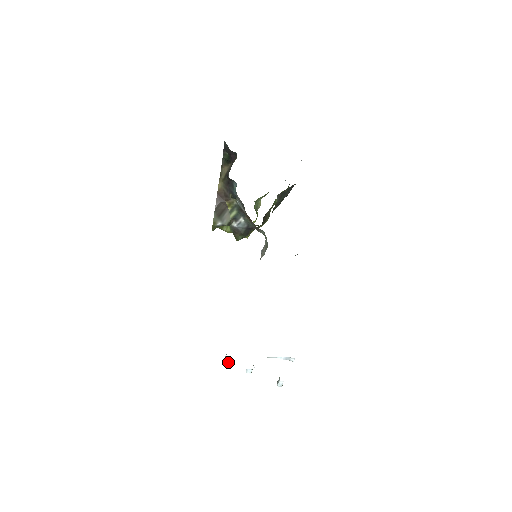
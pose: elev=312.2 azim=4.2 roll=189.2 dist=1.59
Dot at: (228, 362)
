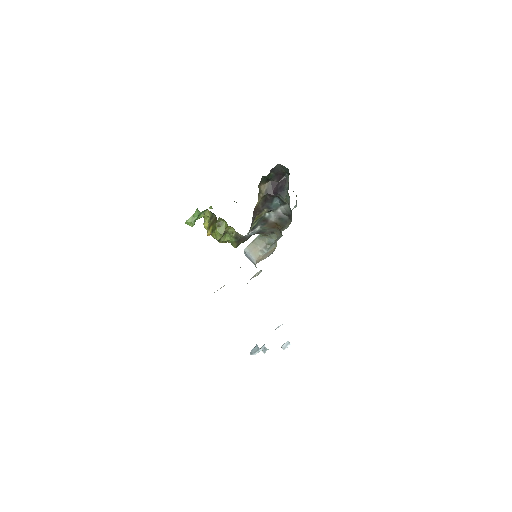
Dot at: (258, 352)
